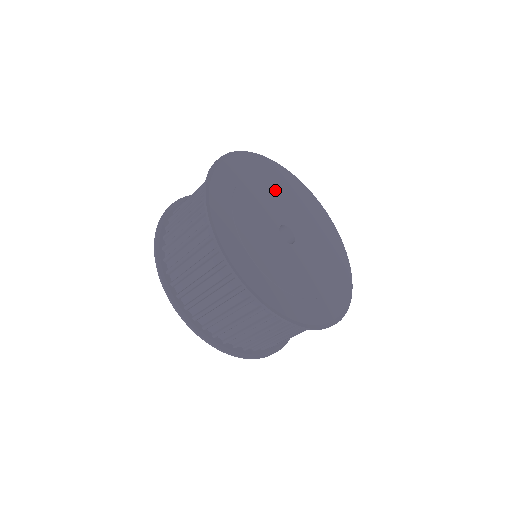
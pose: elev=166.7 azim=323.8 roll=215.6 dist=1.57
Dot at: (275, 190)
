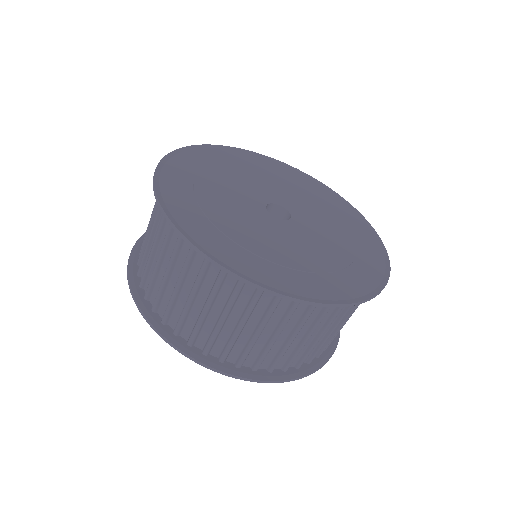
Dot at: (278, 181)
